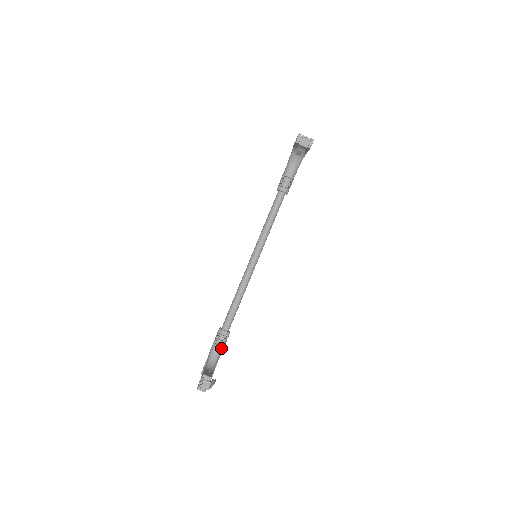
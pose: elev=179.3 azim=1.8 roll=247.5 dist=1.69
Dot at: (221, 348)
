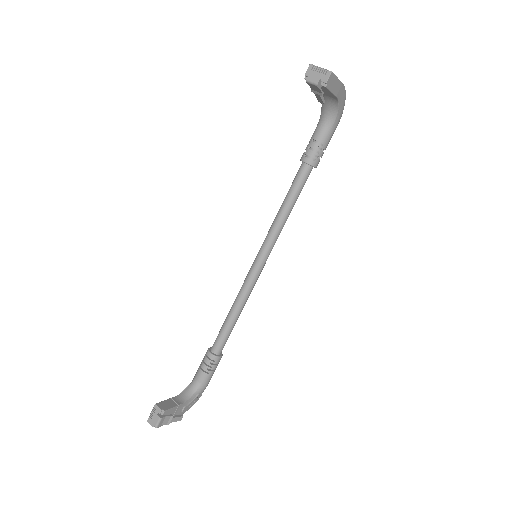
Dot at: (205, 375)
